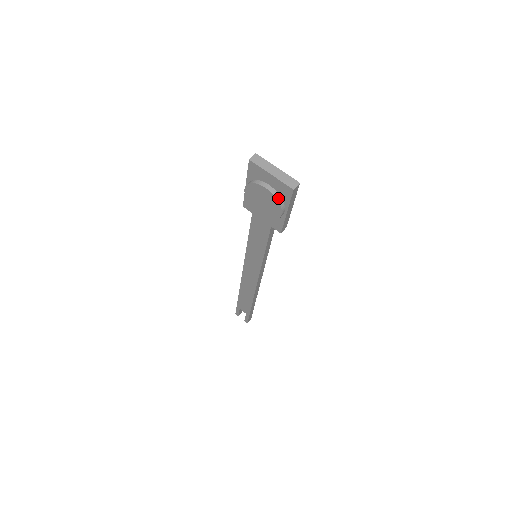
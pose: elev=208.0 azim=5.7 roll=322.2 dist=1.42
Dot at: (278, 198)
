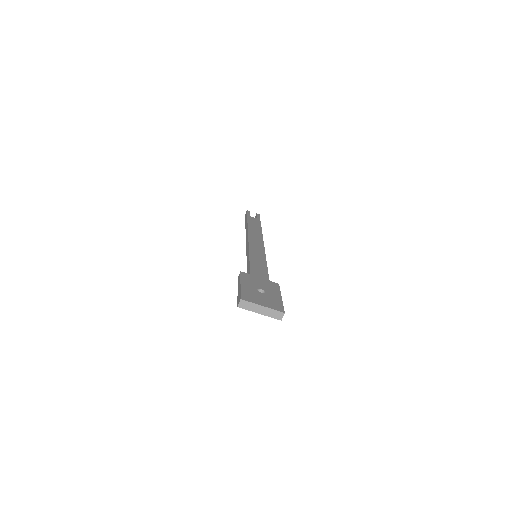
Dot at: occluded
